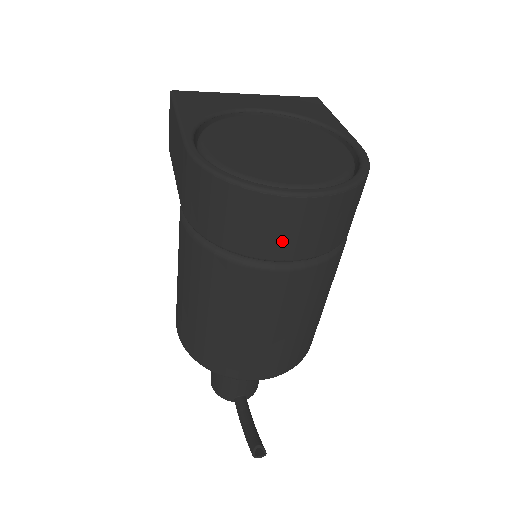
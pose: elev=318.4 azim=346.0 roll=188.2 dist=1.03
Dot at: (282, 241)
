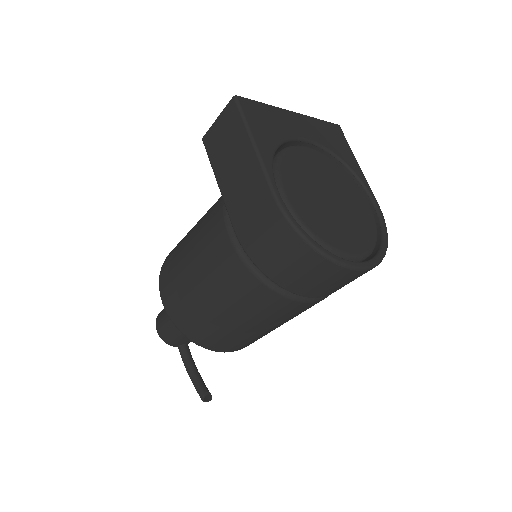
Dot at: (324, 289)
